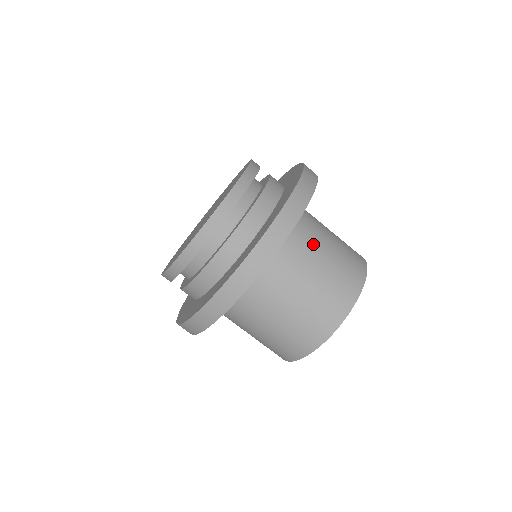
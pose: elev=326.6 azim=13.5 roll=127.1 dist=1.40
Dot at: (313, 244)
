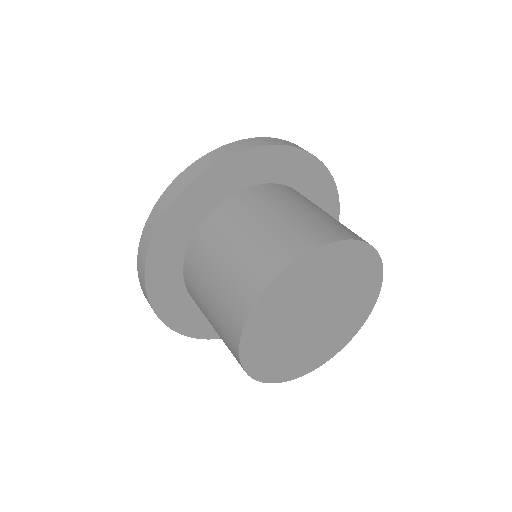
Dot at: (285, 200)
